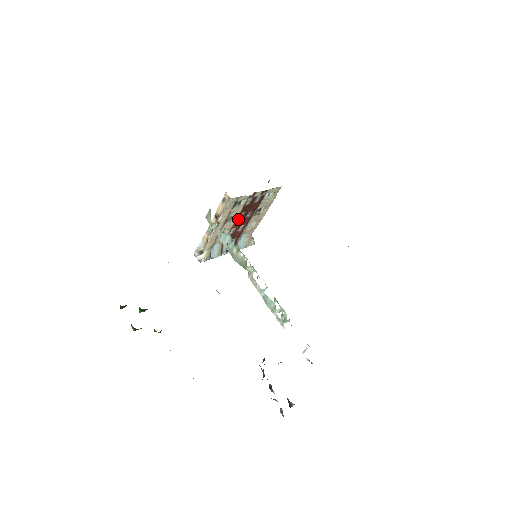
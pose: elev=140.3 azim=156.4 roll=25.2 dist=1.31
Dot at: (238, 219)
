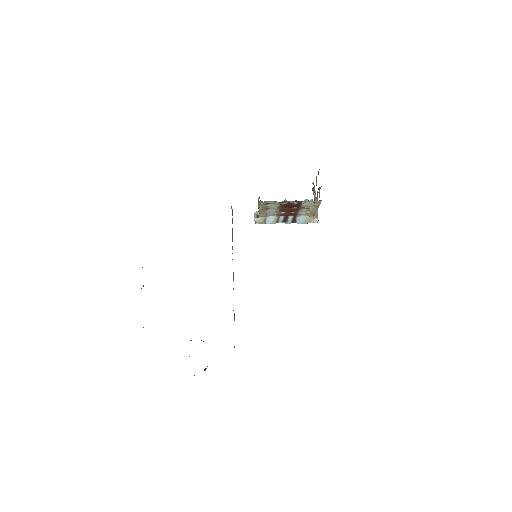
Dot at: (283, 208)
